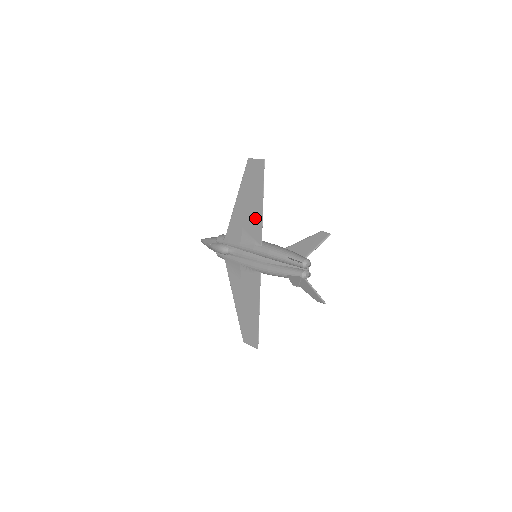
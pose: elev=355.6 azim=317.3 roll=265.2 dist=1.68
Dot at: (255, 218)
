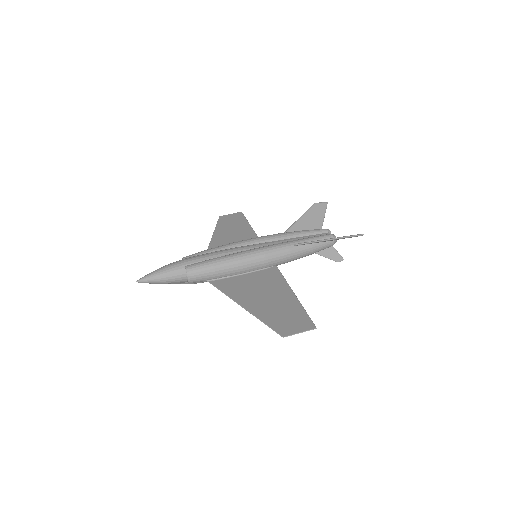
Dot at: (274, 286)
